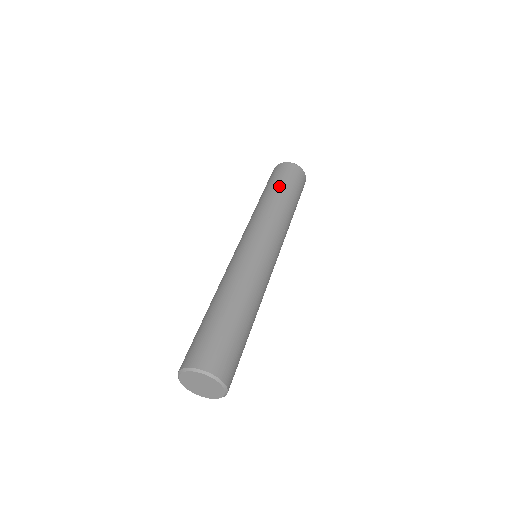
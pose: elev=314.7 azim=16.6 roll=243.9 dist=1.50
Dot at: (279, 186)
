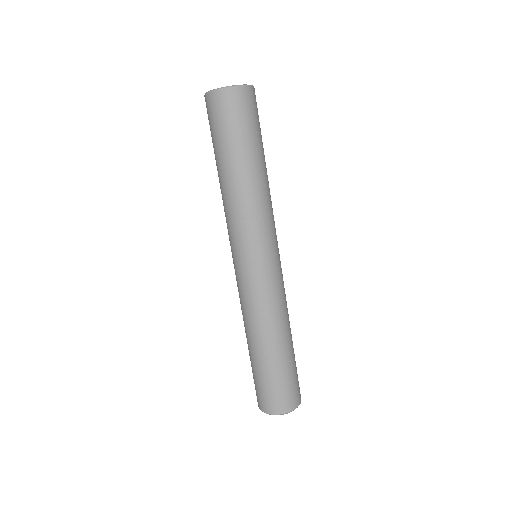
Dot at: (217, 156)
